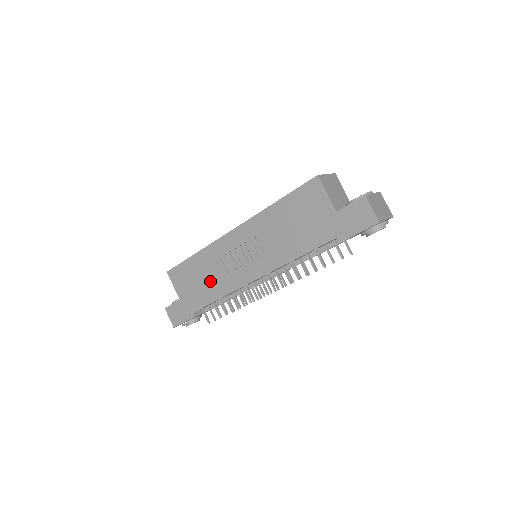
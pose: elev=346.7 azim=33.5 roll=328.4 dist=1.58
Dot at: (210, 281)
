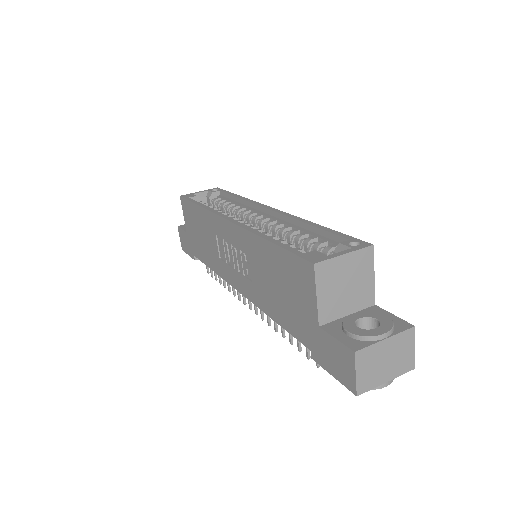
Dot at: (206, 245)
